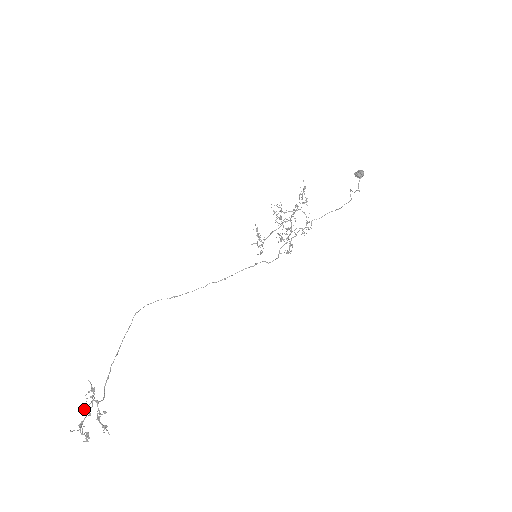
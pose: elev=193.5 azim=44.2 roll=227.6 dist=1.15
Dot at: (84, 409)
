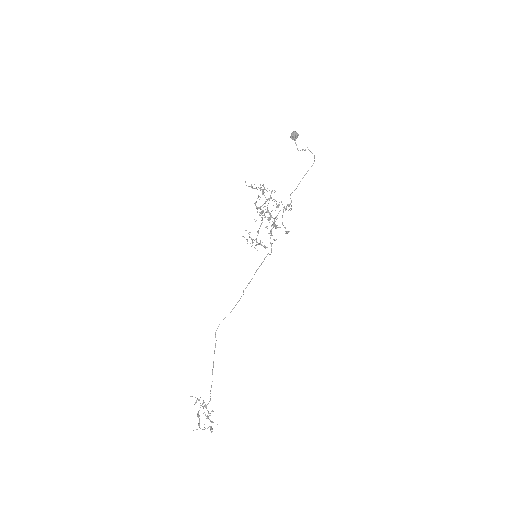
Dot at: (197, 414)
